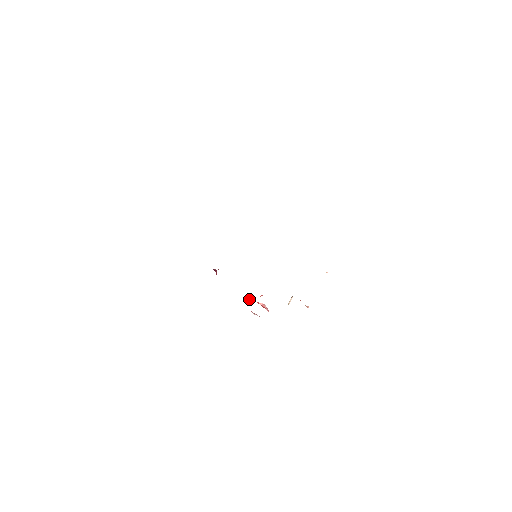
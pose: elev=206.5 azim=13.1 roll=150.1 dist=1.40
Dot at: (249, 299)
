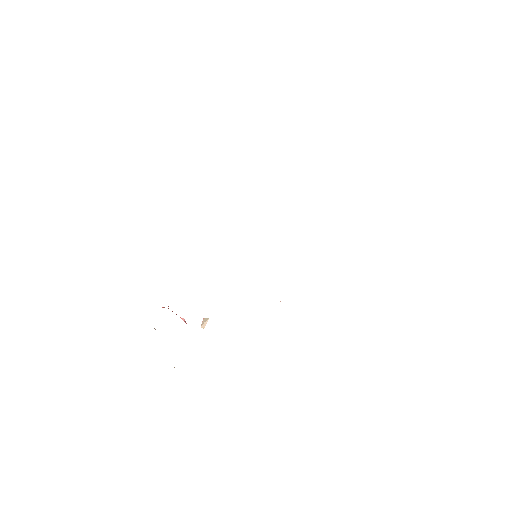
Dot at: occluded
